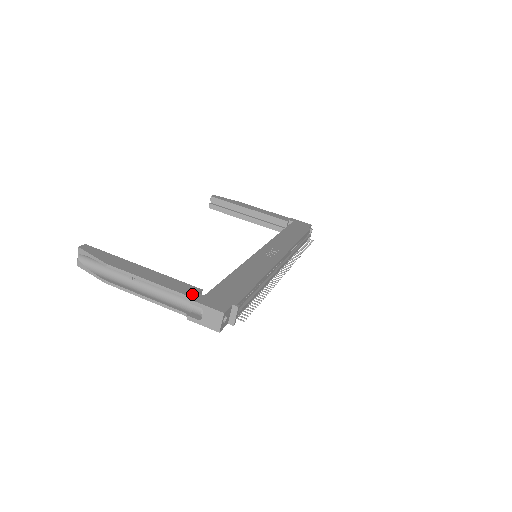
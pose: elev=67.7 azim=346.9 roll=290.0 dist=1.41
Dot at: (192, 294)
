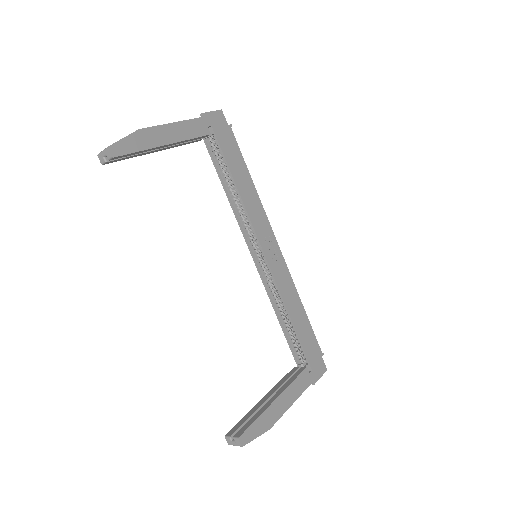
Dot at: (310, 379)
